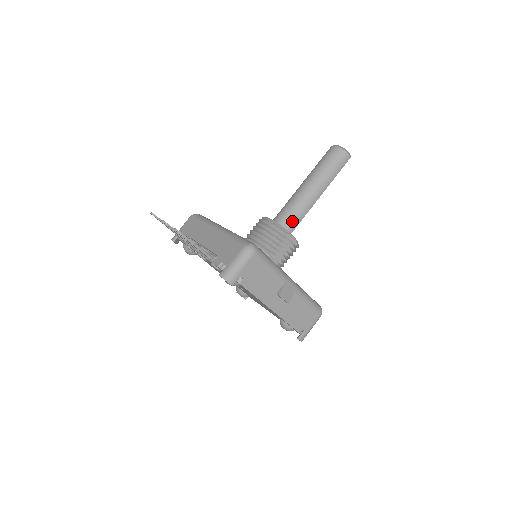
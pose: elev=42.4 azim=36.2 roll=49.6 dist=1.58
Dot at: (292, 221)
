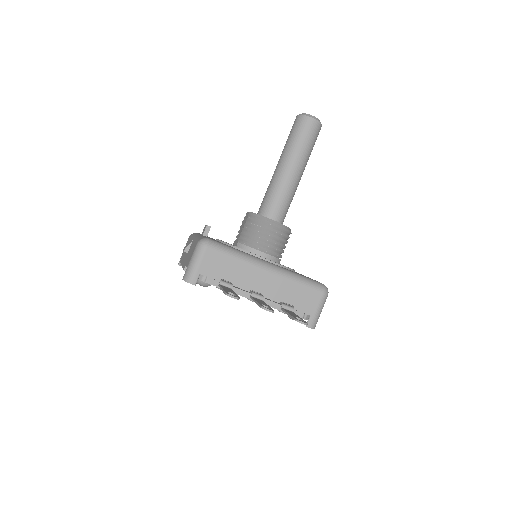
Dot at: (286, 213)
